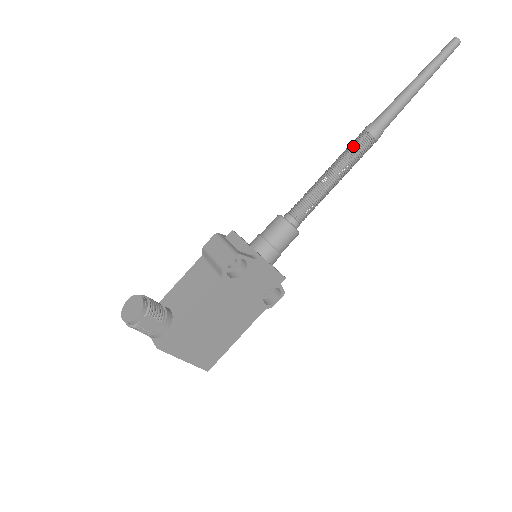
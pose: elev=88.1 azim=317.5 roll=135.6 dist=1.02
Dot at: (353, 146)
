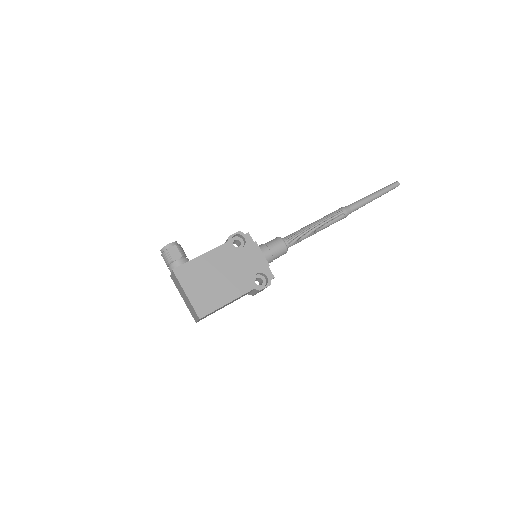
Dot at: (329, 214)
